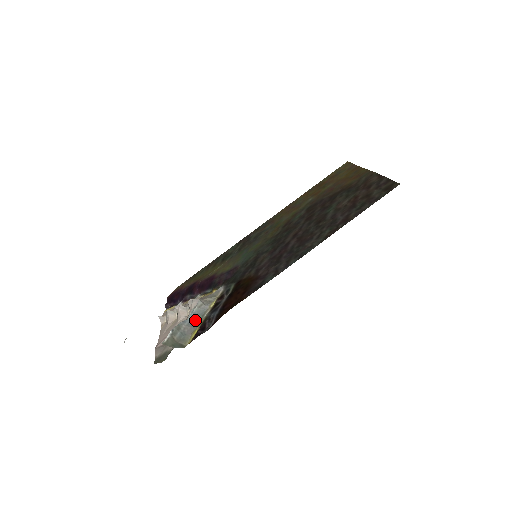
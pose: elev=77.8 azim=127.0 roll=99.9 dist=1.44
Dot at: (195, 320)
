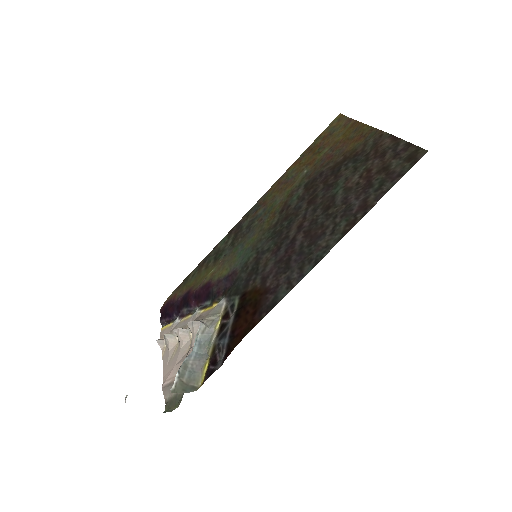
Dot at: (202, 350)
